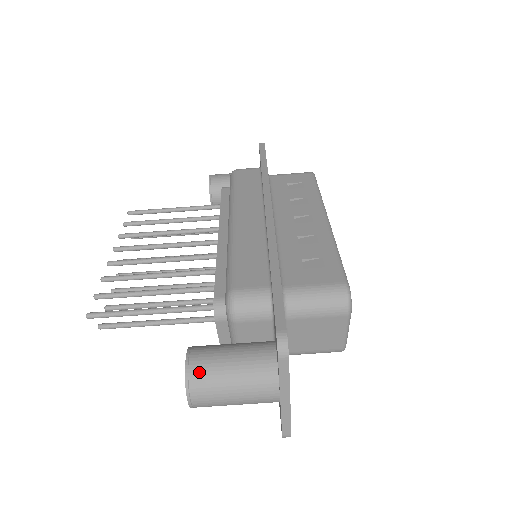
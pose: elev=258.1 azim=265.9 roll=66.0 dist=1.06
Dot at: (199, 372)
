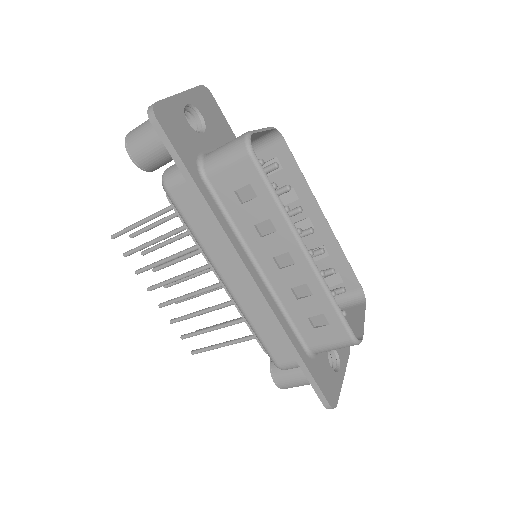
Dot at: (287, 388)
